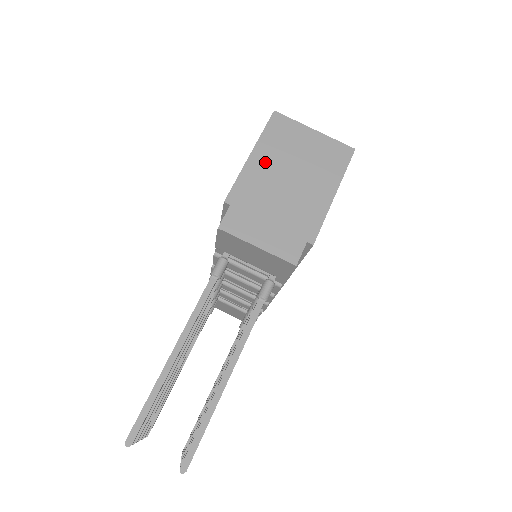
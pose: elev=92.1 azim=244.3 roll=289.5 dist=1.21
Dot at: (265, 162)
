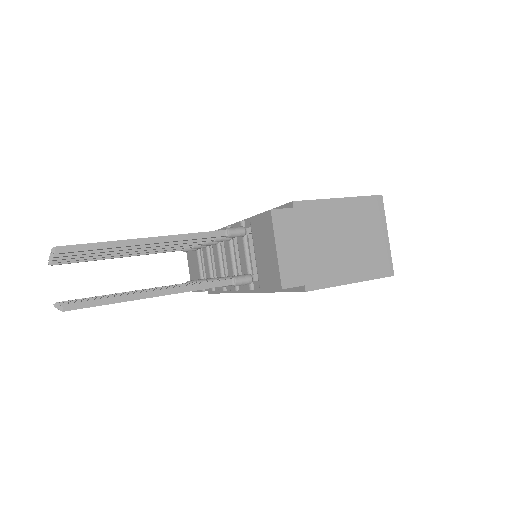
Dot at: (341, 213)
